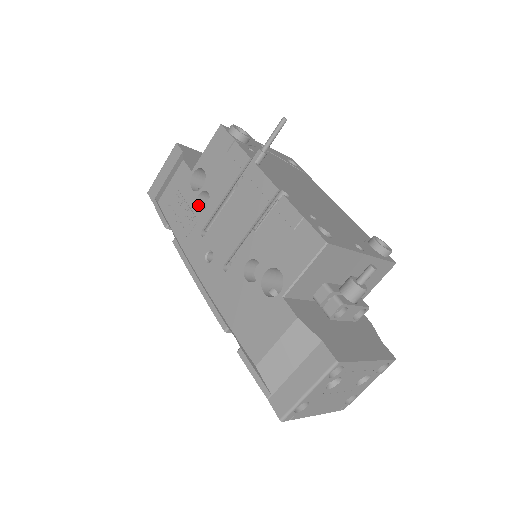
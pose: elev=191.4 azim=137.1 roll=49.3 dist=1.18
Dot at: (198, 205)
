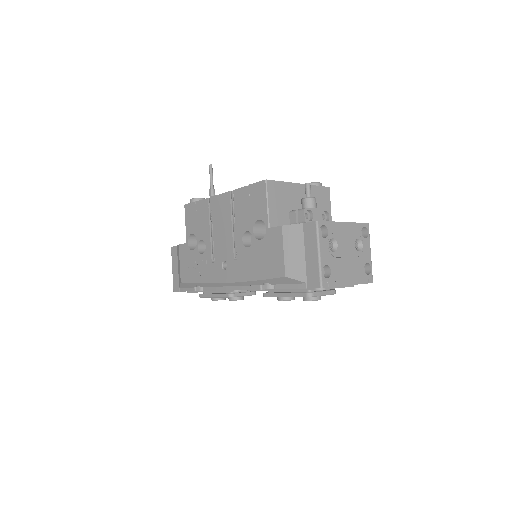
Dot at: (201, 253)
